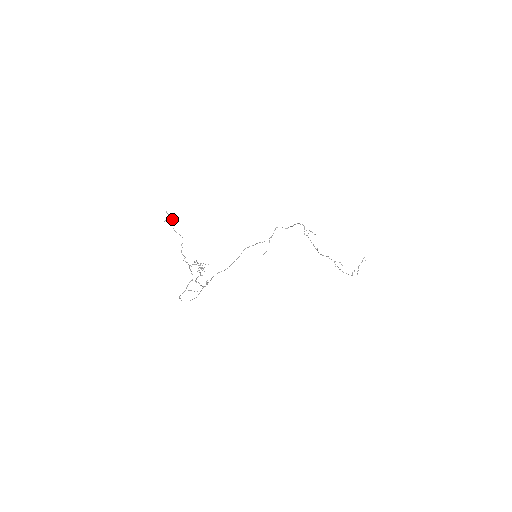
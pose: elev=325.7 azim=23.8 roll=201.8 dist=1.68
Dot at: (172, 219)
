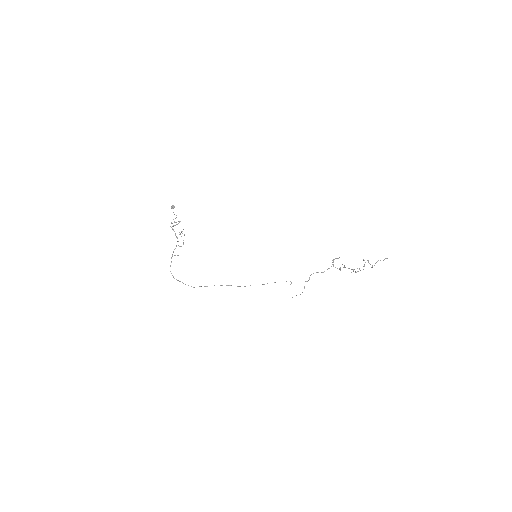
Dot at: (174, 206)
